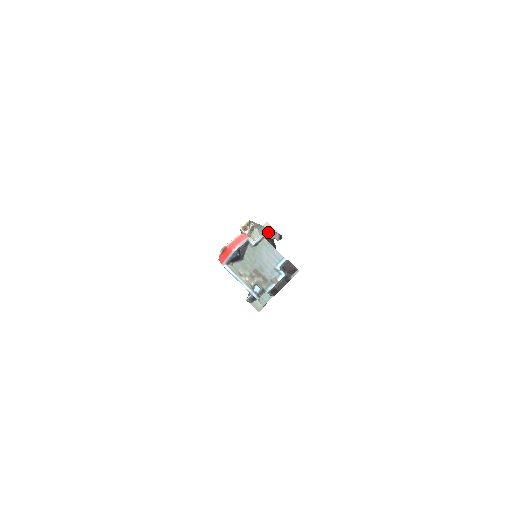
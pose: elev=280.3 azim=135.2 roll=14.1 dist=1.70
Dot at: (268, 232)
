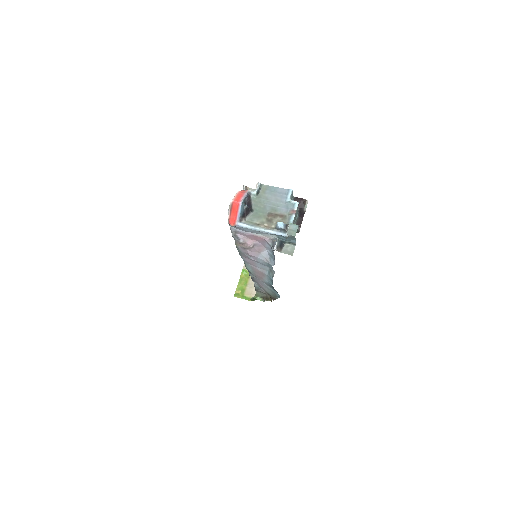
Dot at: occluded
